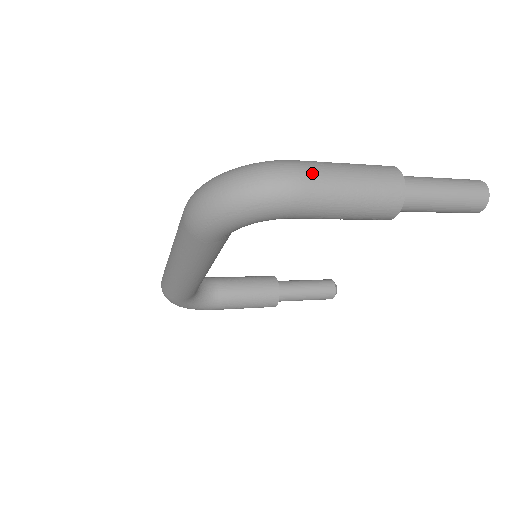
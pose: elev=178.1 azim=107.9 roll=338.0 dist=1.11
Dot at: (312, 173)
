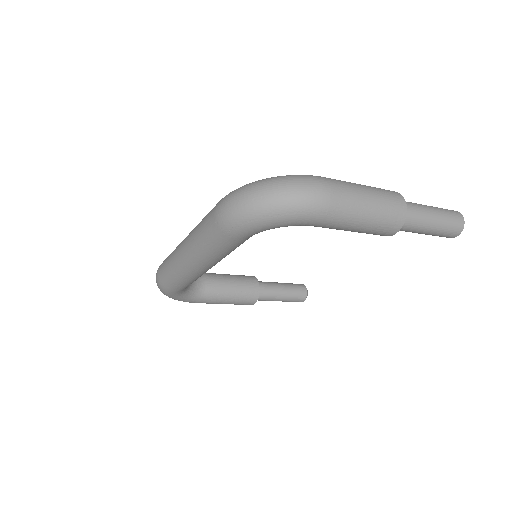
Dot at: (339, 190)
